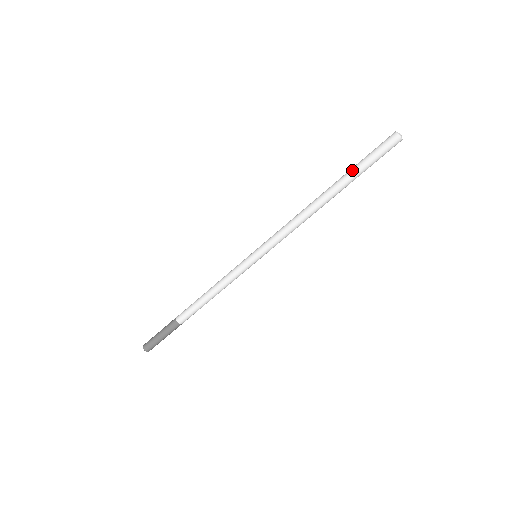
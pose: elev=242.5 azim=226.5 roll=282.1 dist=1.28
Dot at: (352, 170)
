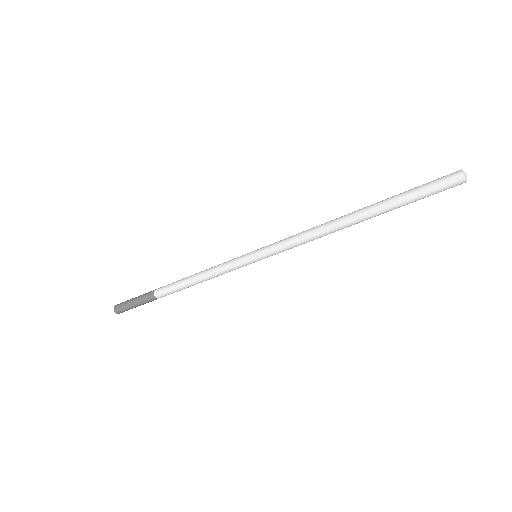
Dot at: (396, 204)
